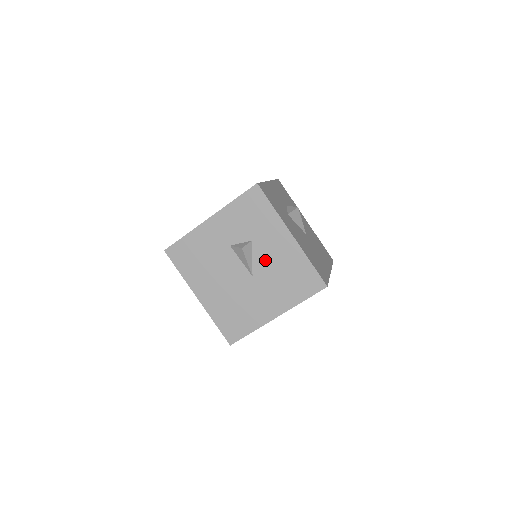
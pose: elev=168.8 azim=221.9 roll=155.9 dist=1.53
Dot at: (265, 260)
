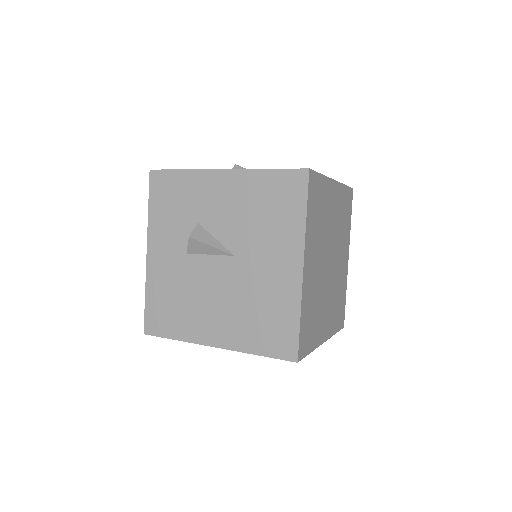
Dot at: (227, 225)
